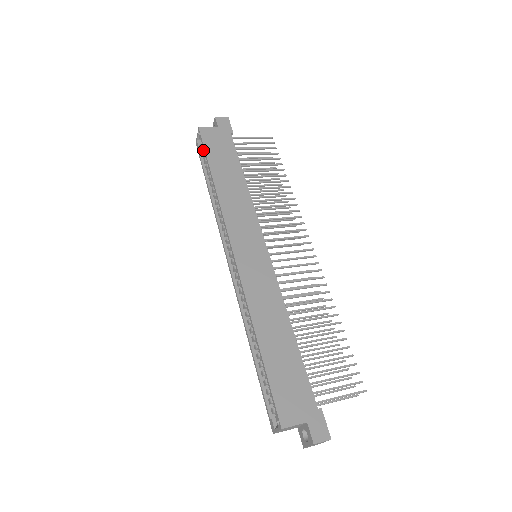
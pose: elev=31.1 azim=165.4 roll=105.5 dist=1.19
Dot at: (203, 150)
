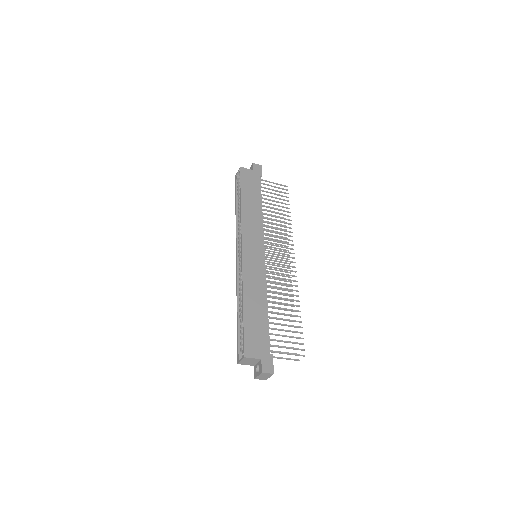
Dot at: (239, 182)
